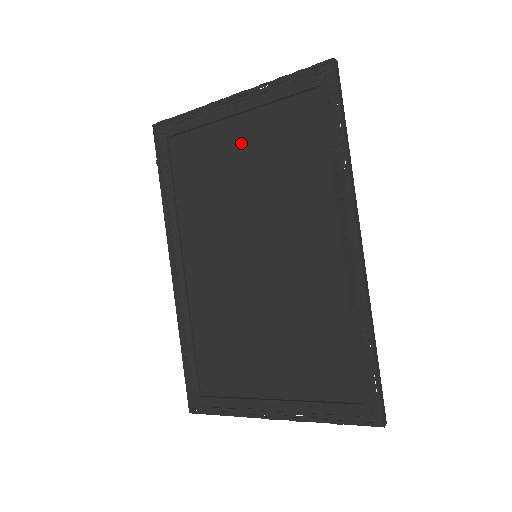
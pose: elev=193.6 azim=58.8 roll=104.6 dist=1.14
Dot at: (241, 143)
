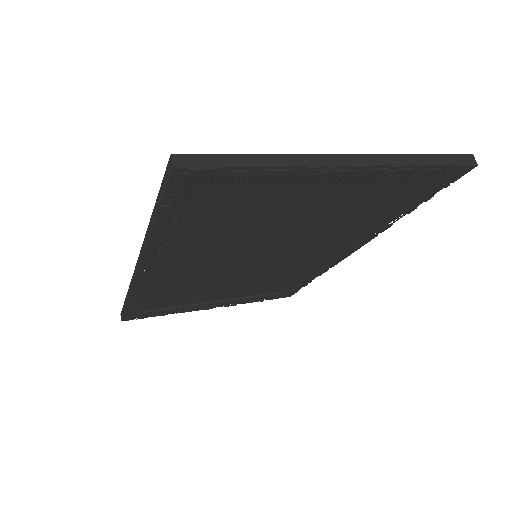
Dot at: (313, 198)
